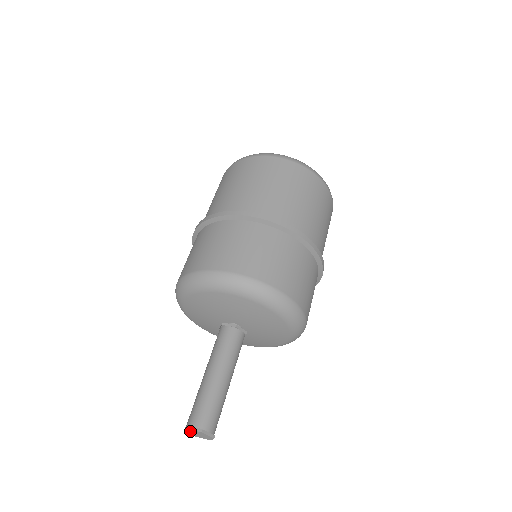
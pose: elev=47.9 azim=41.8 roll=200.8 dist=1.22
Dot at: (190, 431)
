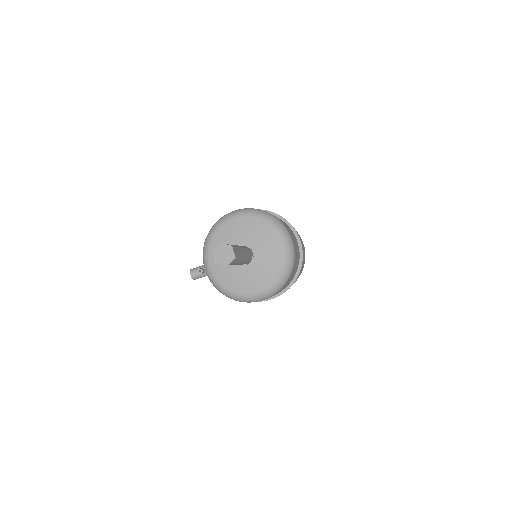
Dot at: (219, 249)
